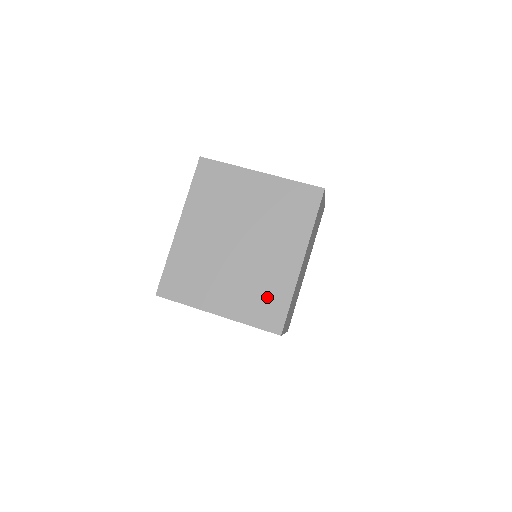
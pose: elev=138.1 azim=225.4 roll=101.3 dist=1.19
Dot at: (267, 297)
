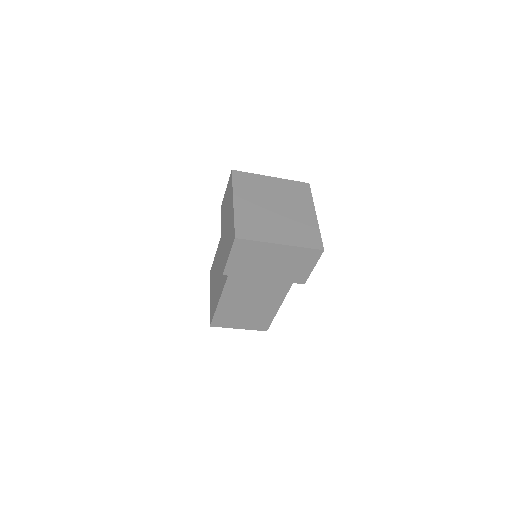
Dot at: (306, 232)
